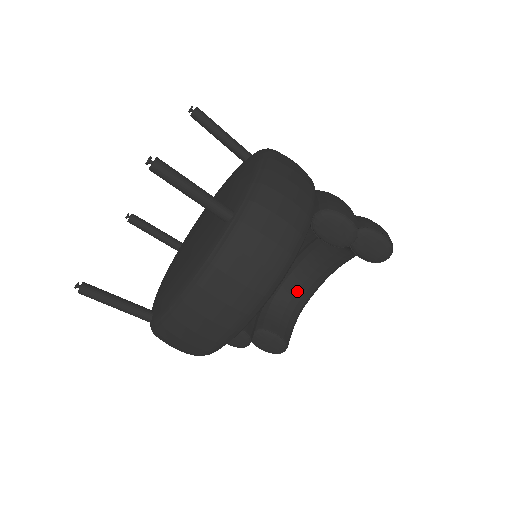
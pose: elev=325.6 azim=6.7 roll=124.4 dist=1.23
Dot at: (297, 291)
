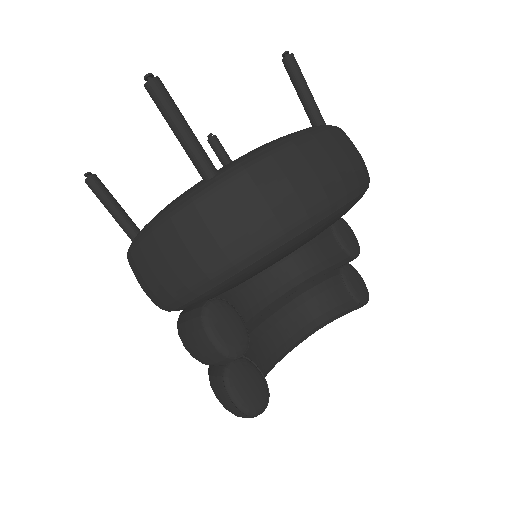
Dot at: (255, 357)
